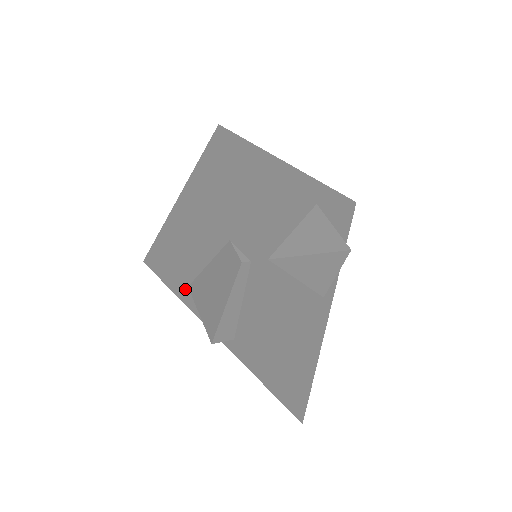
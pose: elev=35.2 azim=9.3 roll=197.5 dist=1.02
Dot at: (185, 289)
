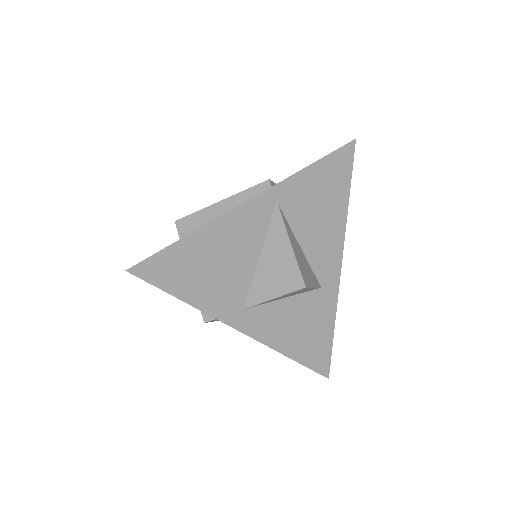
Dot at: occluded
